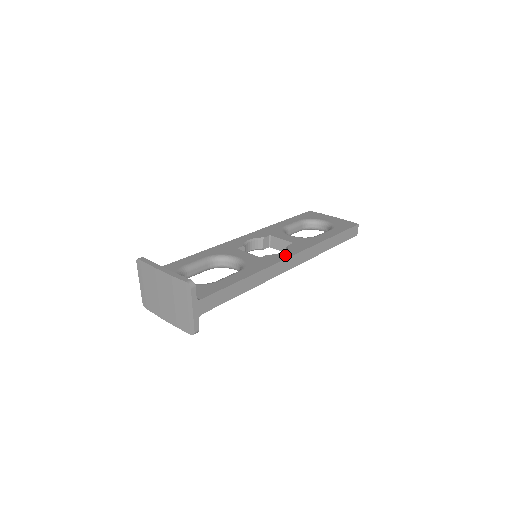
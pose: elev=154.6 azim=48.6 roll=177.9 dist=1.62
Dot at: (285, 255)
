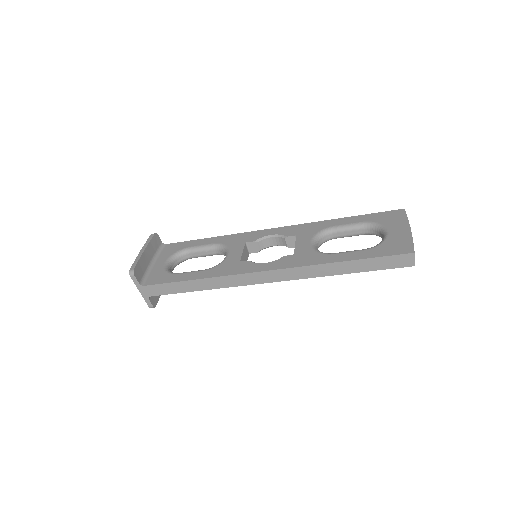
Dot at: (258, 268)
